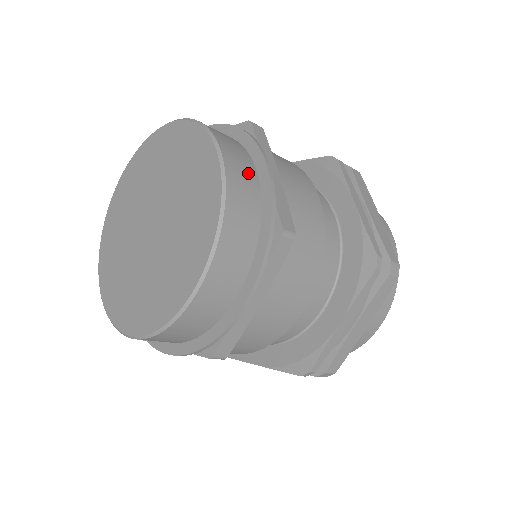
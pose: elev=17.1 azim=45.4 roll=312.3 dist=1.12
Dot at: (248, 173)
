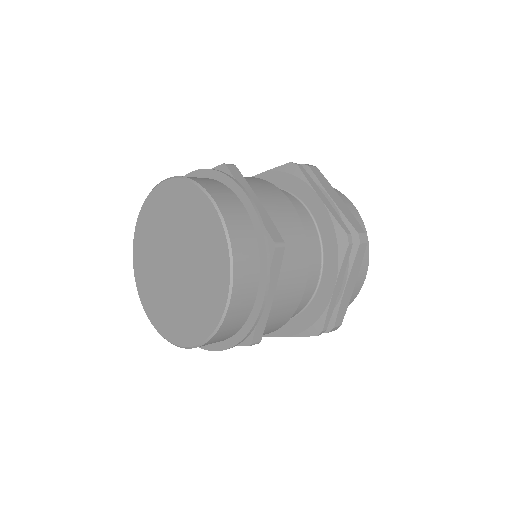
Dot at: (247, 301)
